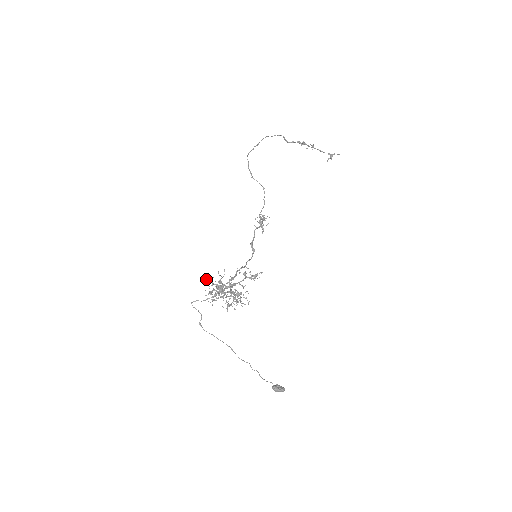
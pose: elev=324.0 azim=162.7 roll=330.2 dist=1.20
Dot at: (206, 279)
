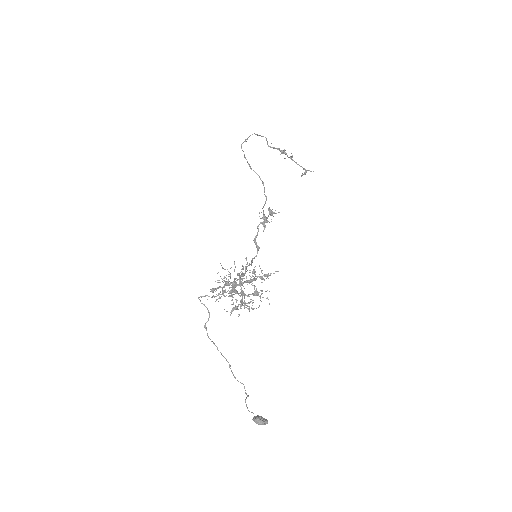
Dot at: (223, 268)
